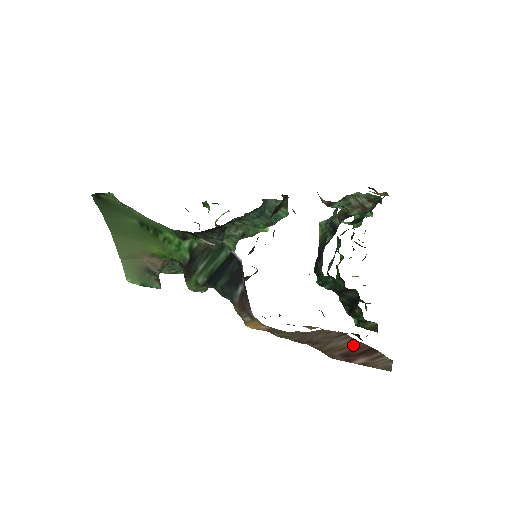
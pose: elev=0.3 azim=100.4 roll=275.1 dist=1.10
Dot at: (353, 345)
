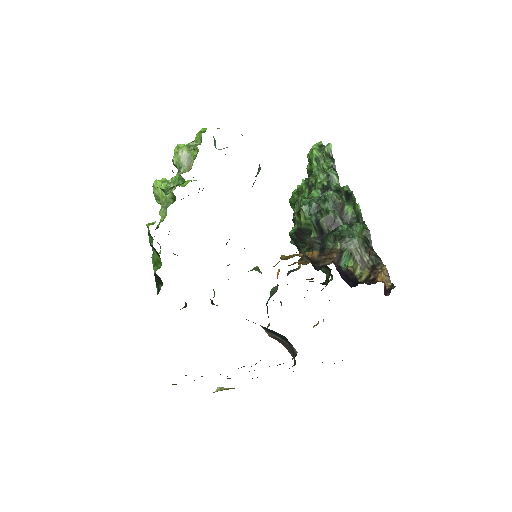
Dot at: occluded
